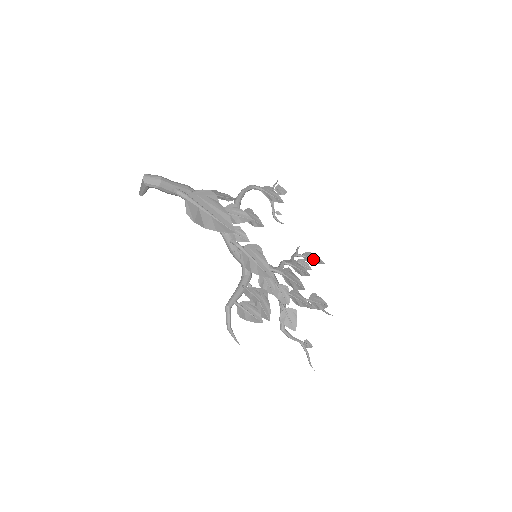
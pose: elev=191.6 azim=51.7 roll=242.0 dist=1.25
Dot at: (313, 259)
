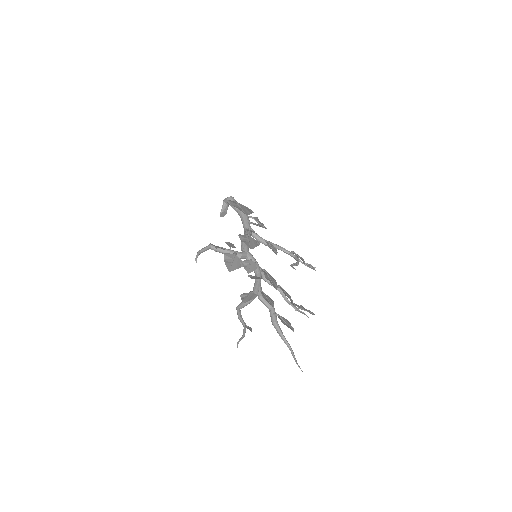
Dot at: (308, 311)
